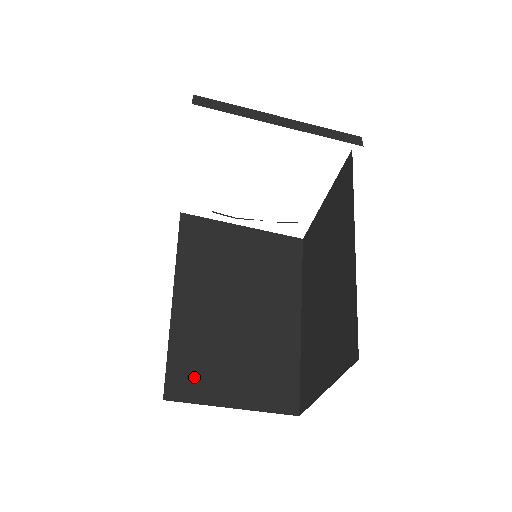
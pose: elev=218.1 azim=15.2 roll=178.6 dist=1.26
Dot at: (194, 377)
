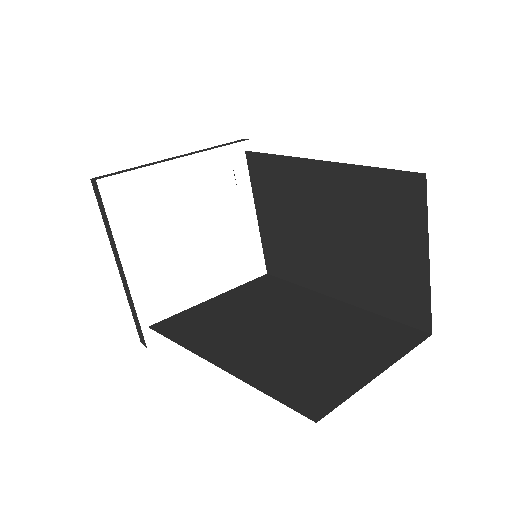
Dot at: (316, 388)
